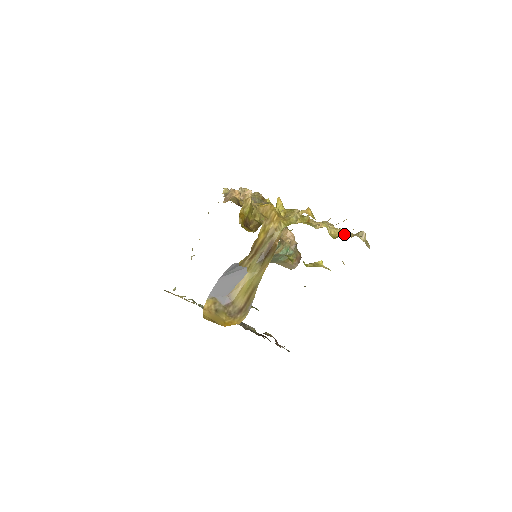
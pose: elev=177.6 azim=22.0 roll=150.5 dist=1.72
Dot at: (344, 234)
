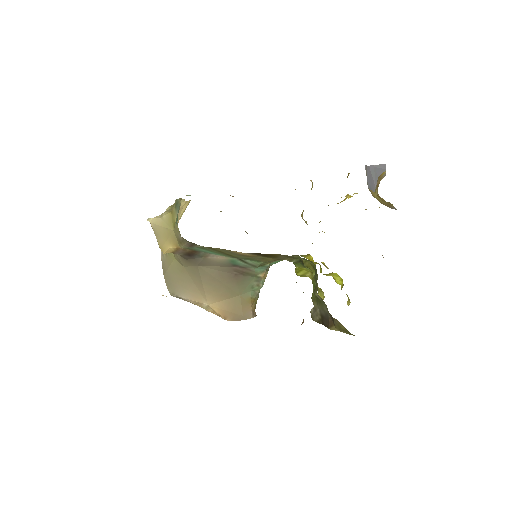
Dot at: occluded
